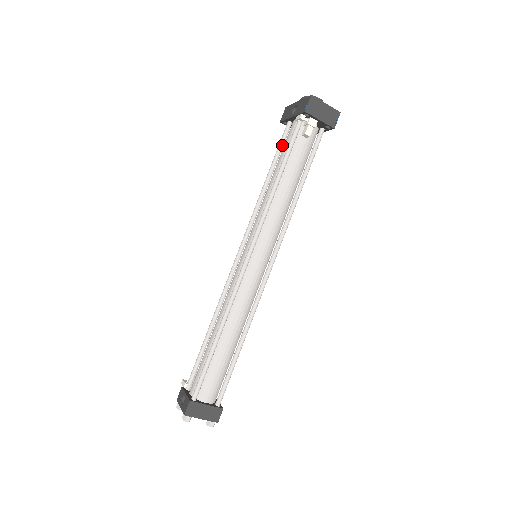
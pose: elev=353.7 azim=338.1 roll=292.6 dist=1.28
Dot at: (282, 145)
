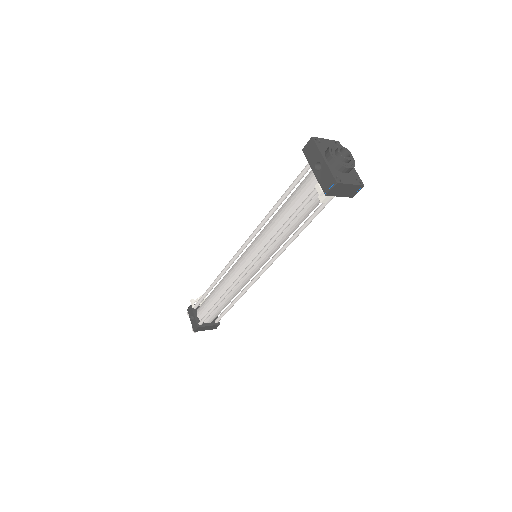
Dot at: (298, 182)
